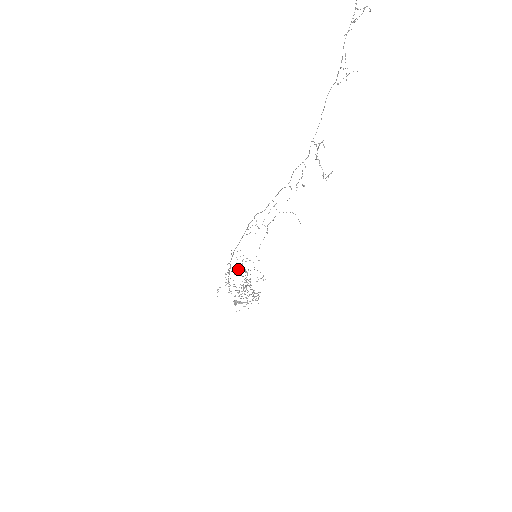
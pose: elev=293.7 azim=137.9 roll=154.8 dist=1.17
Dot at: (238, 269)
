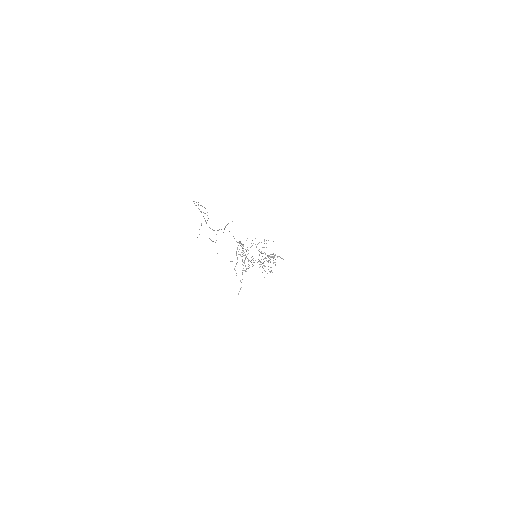
Dot at: occluded
